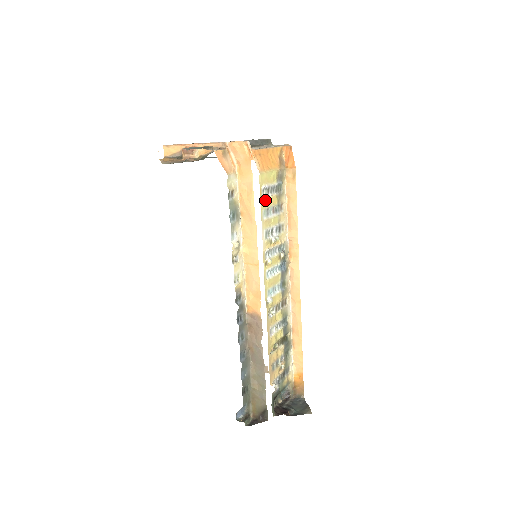
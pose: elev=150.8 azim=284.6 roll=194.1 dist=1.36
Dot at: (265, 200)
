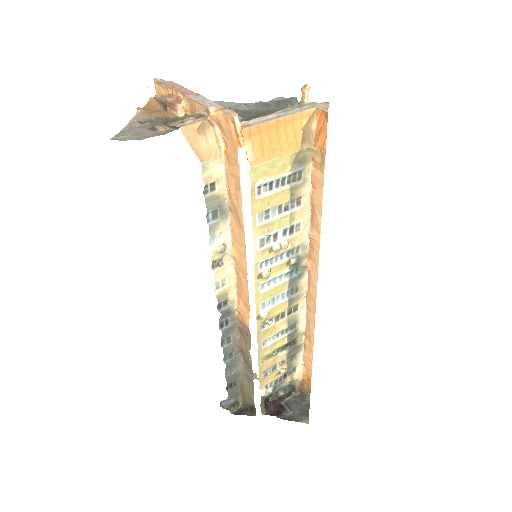
Dot at: (262, 200)
